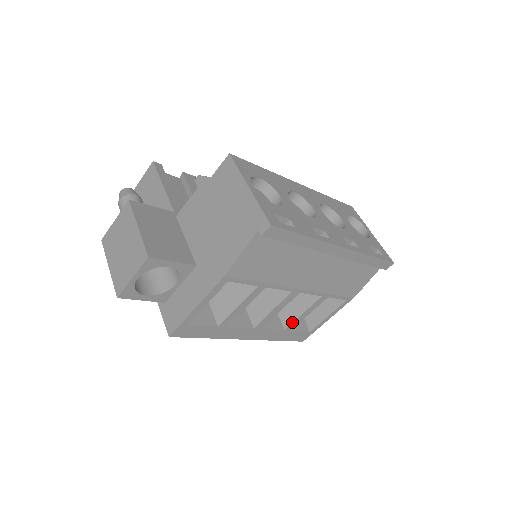
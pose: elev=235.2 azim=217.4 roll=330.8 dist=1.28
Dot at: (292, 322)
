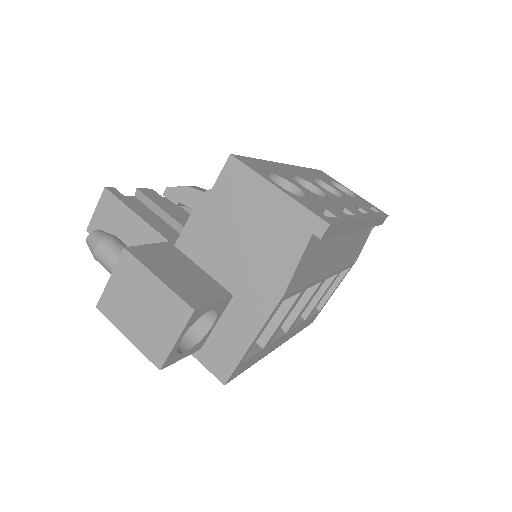
Dot at: (311, 310)
